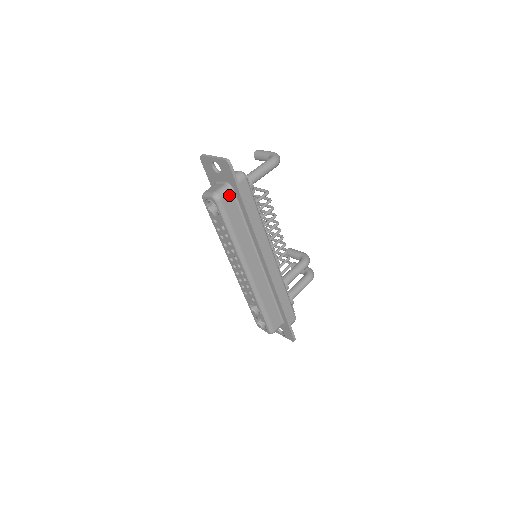
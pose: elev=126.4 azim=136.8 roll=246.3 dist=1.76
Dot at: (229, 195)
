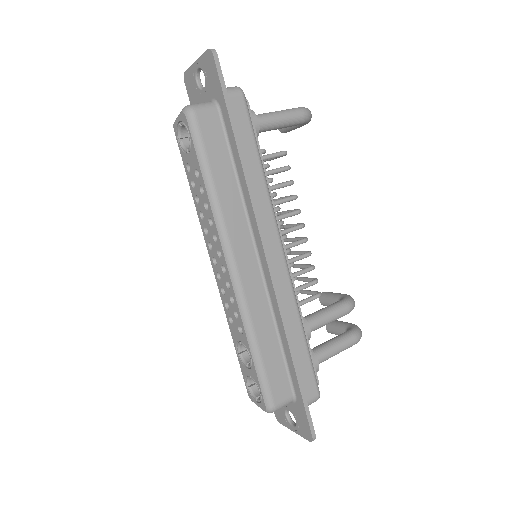
Dot at: (211, 114)
